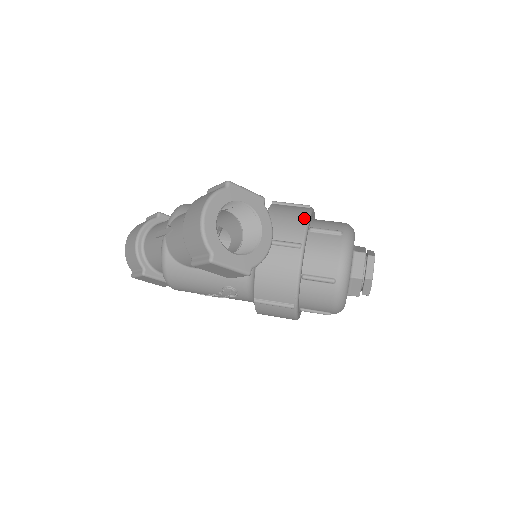
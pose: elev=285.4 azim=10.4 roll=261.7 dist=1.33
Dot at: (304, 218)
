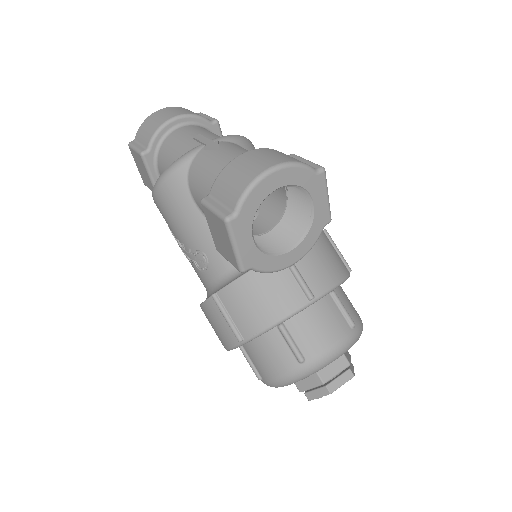
Dot at: (339, 277)
